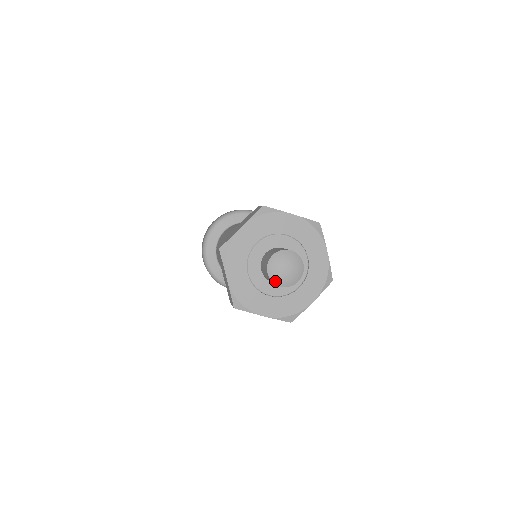
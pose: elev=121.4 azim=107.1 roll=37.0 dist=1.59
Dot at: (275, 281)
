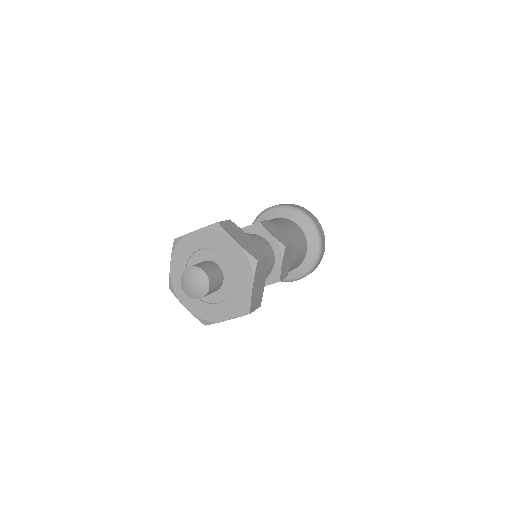
Dot at: (183, 287)
